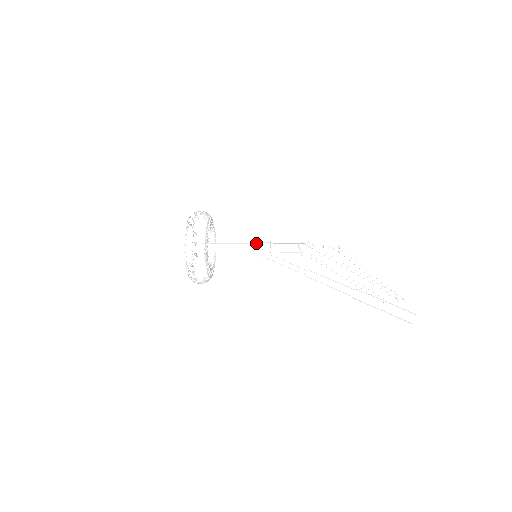
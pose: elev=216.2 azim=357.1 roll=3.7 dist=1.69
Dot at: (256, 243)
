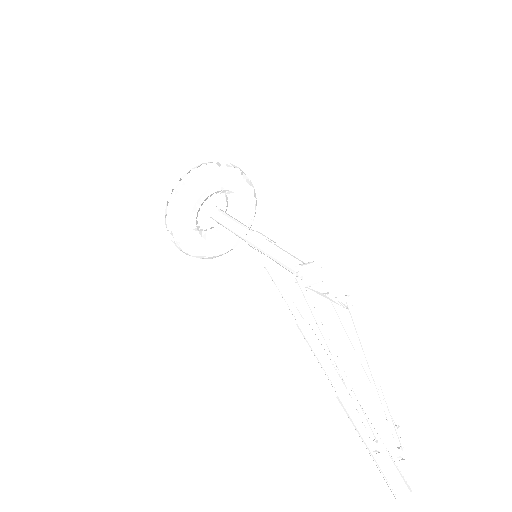
Dot at: (251, 240)
